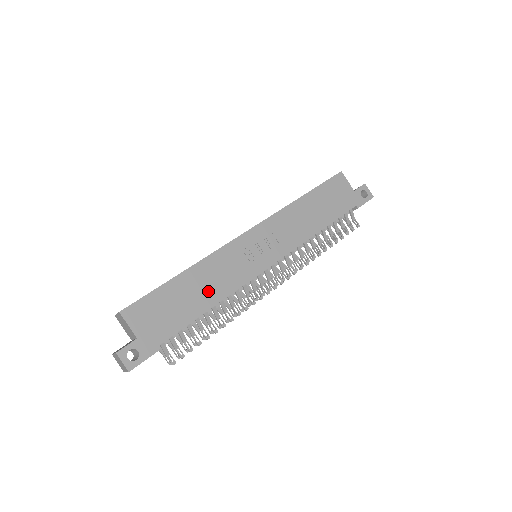
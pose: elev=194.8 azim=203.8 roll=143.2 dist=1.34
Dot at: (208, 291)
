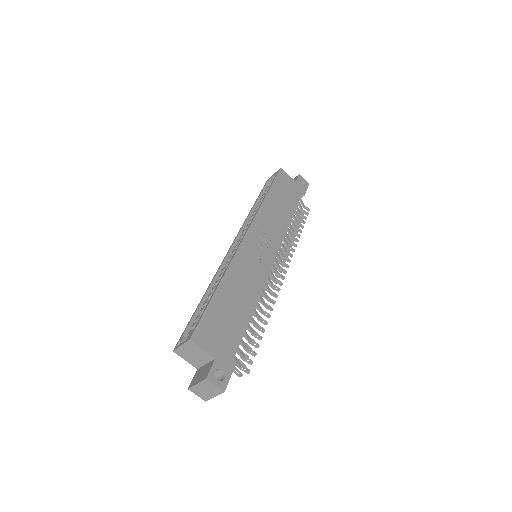
Dot at: (245, 295)
